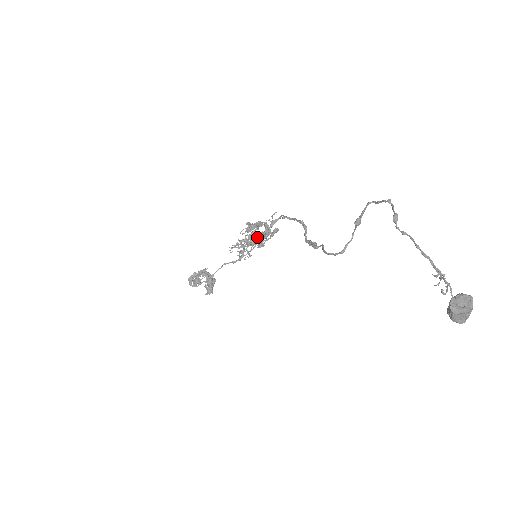
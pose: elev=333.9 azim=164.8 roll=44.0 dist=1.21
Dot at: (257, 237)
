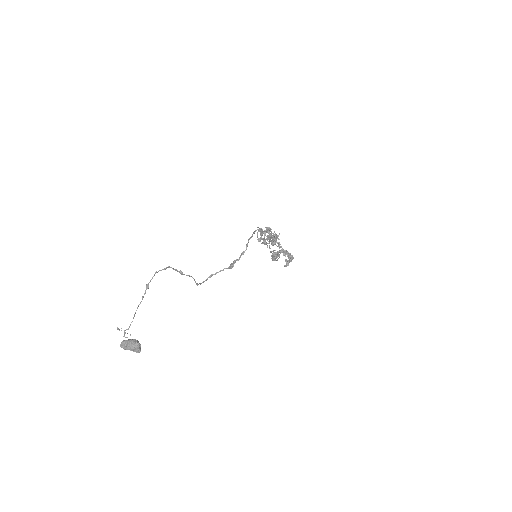
Dot at: (263, 240)
